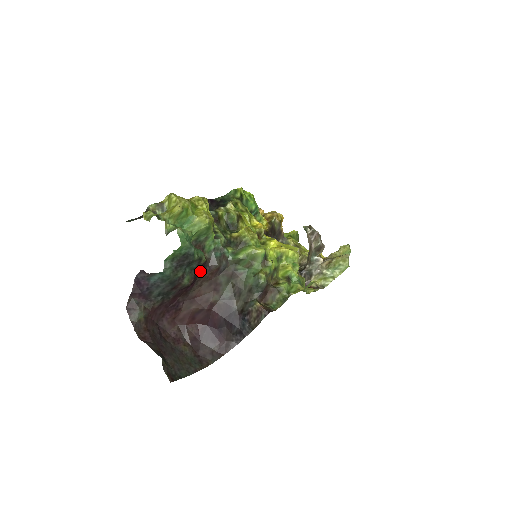
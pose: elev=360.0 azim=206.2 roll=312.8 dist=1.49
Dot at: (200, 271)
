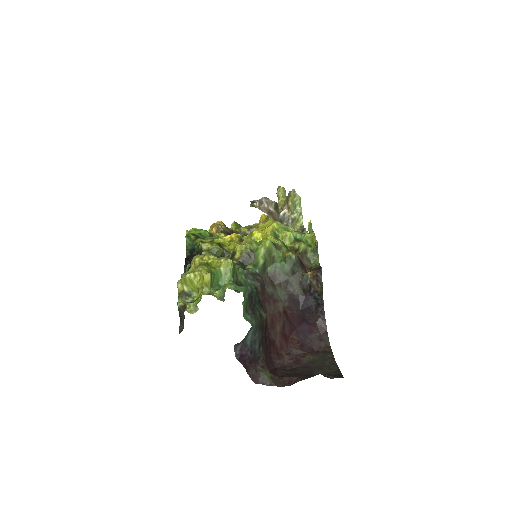
Dot at: occluded
